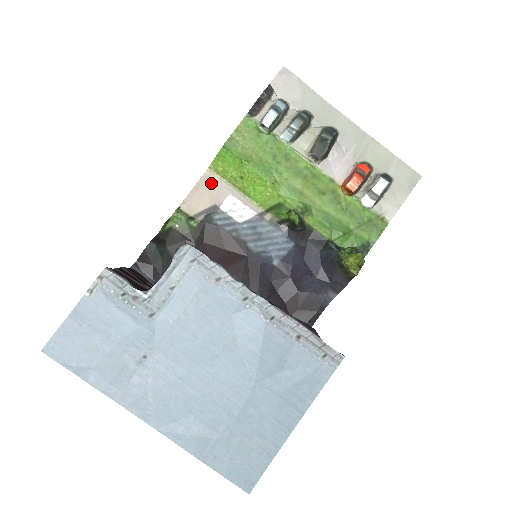
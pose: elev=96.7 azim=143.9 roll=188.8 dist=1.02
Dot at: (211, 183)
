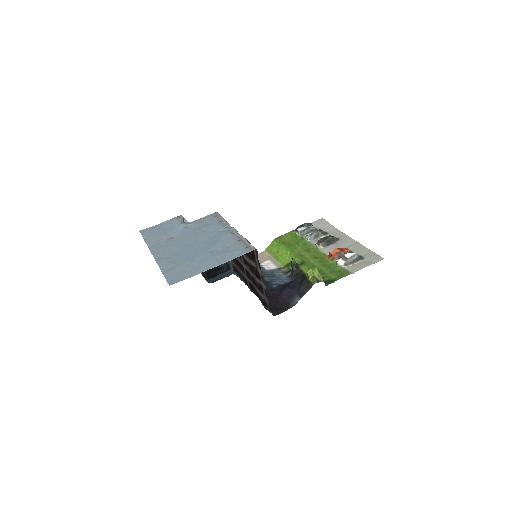
Dot at: (262, 255)
